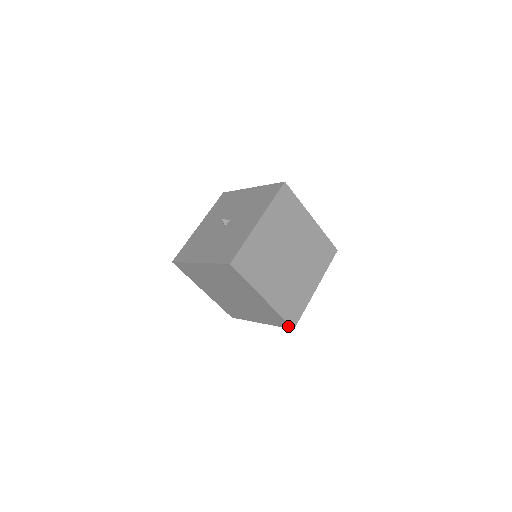
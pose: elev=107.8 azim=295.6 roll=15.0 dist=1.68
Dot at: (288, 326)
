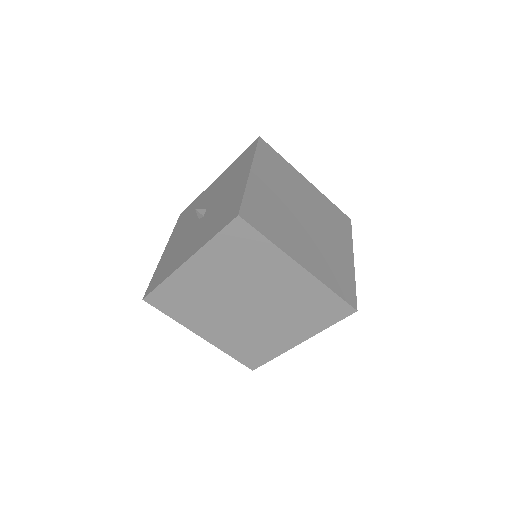
Dot at: (347, 310)
